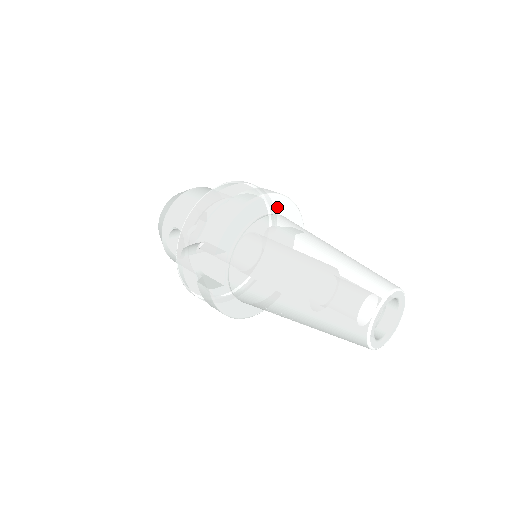
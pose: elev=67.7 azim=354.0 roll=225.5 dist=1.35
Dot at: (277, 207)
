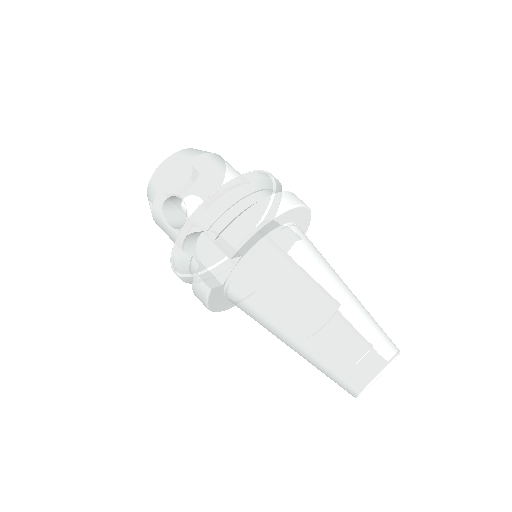
Dot at: (298, 217)
